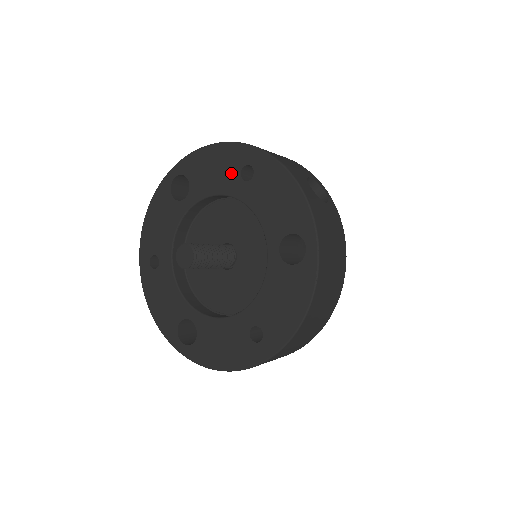
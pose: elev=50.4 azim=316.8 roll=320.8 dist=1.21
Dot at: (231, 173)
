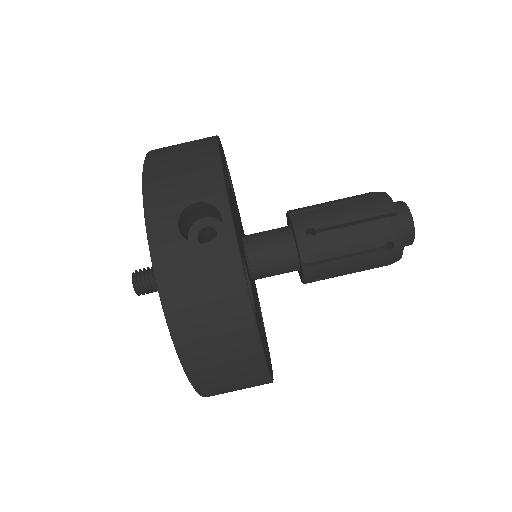
Dot at: occluded
